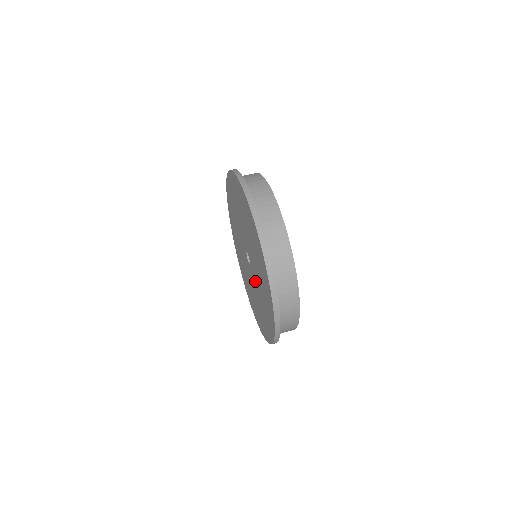
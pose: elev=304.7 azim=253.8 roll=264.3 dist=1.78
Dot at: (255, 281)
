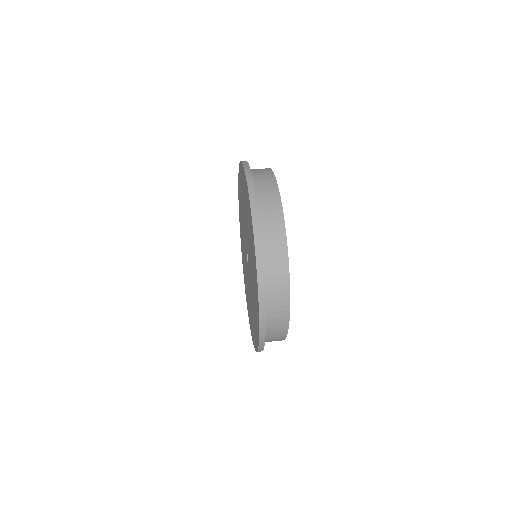
Dot at: (250, 283)
